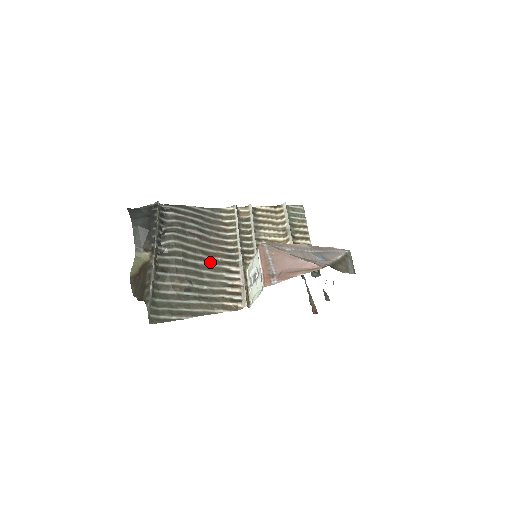
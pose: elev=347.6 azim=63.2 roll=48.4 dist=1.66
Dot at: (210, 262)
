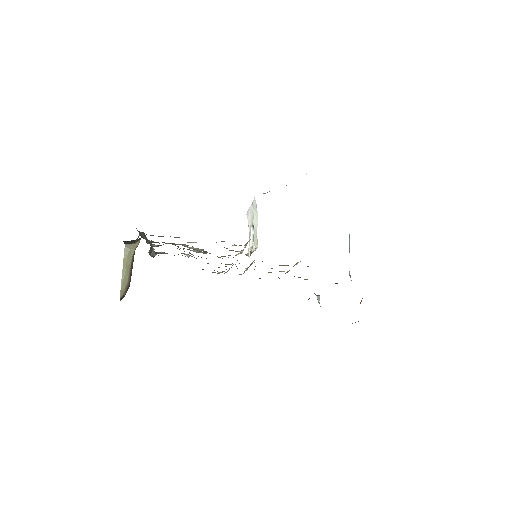
Dot at: occluded
